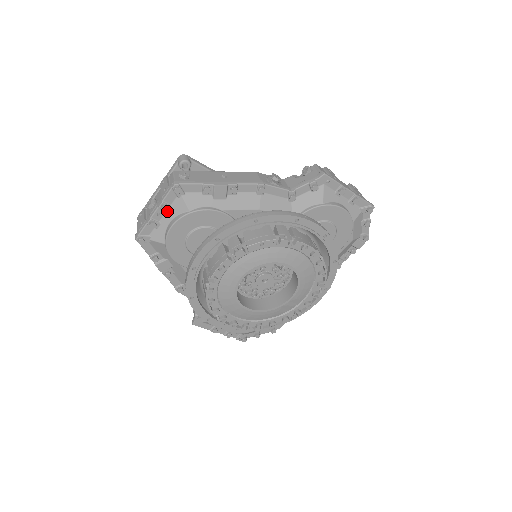
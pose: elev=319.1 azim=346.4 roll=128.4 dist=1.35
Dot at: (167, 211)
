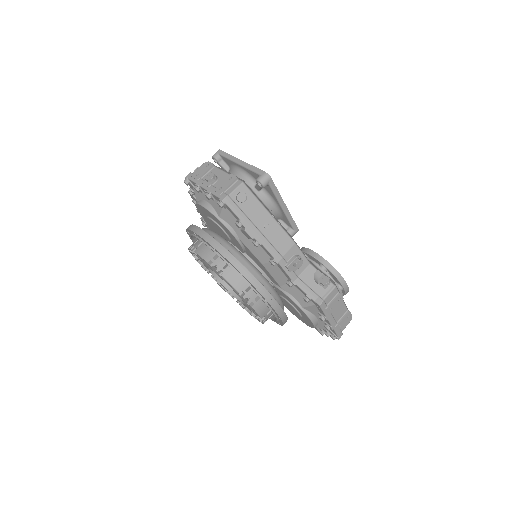
Dot at: occluded
